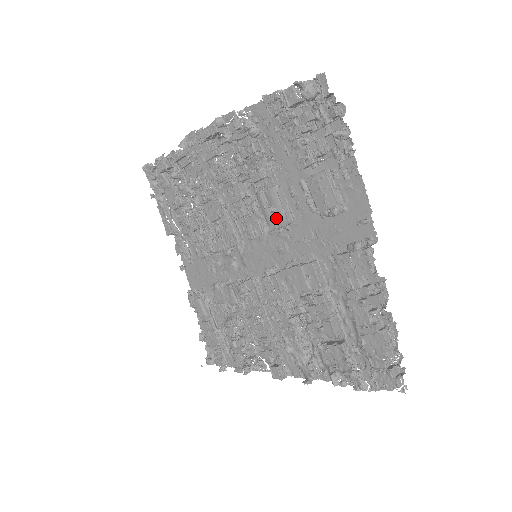
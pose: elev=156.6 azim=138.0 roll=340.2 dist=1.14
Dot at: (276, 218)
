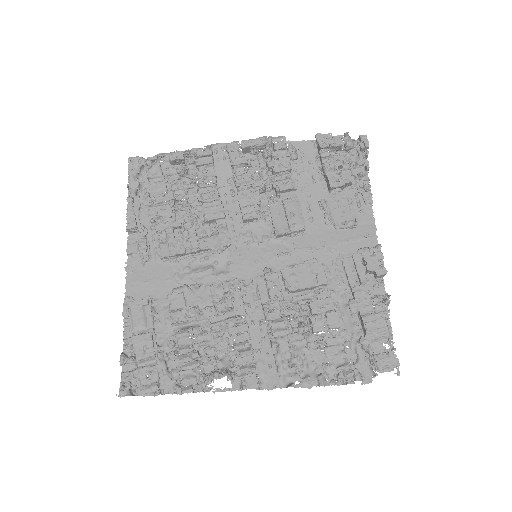
Dot at: (293, 223)
